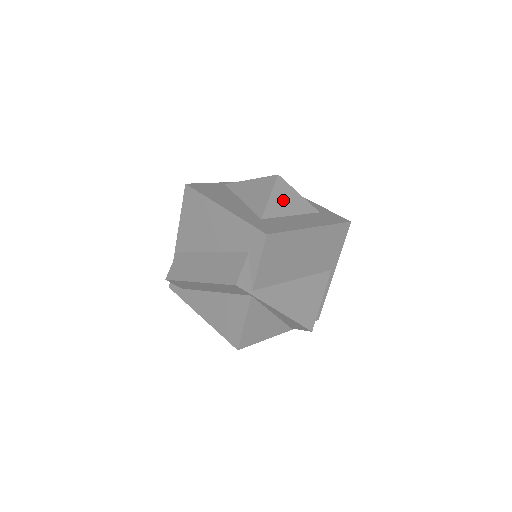
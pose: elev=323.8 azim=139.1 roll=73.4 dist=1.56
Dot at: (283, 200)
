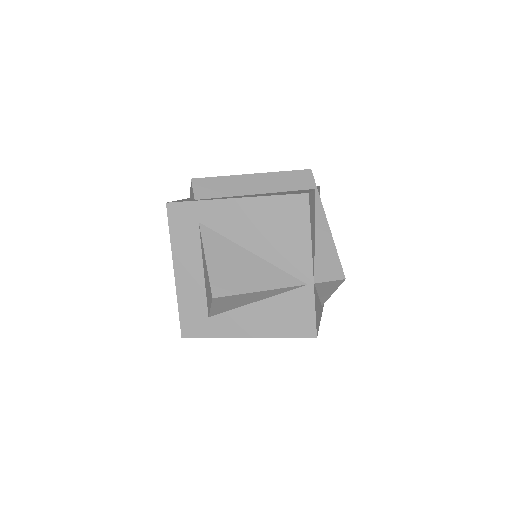
Dot at: occluded
